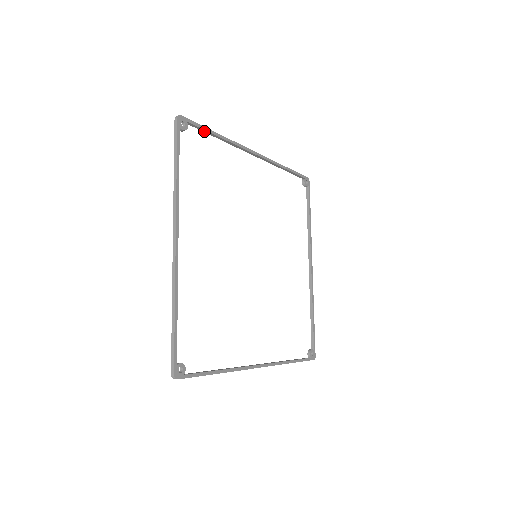
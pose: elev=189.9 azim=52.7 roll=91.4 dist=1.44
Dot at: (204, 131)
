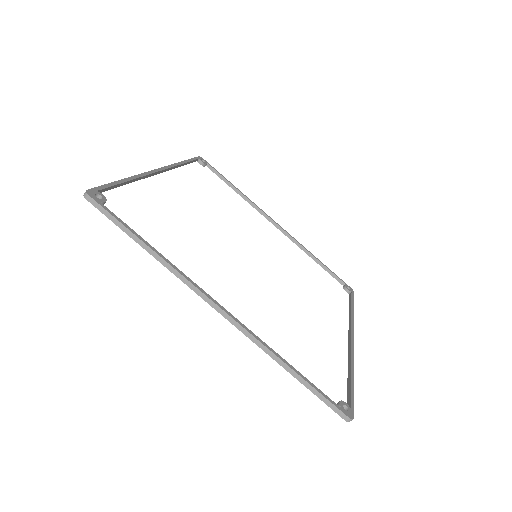
Dot at: (223, 180)
